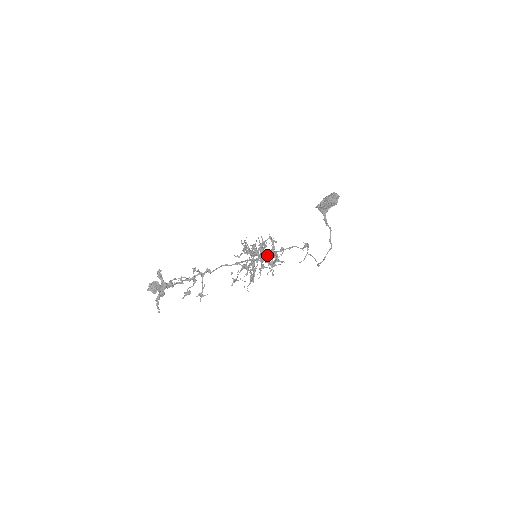
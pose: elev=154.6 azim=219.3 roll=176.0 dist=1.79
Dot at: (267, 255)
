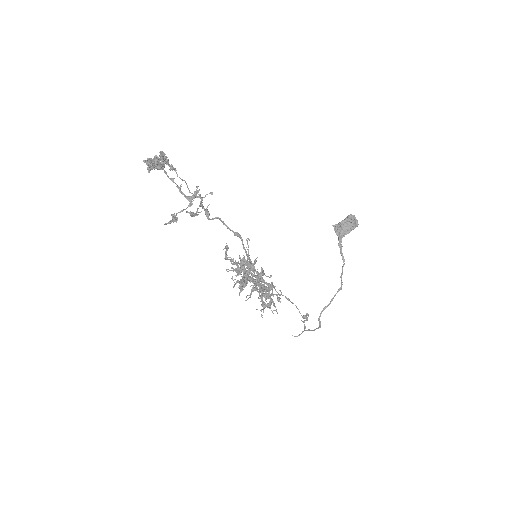
Dot at: (263, 285)
